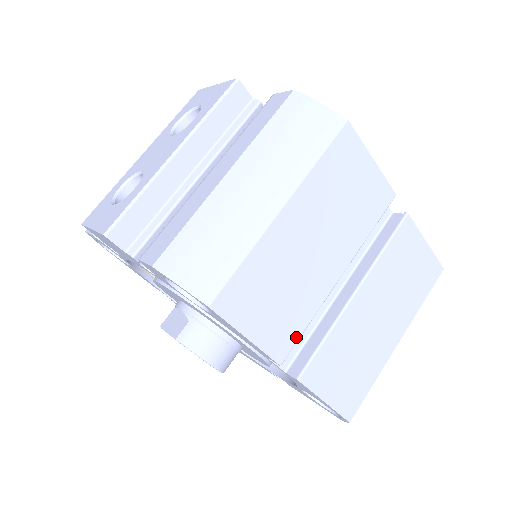
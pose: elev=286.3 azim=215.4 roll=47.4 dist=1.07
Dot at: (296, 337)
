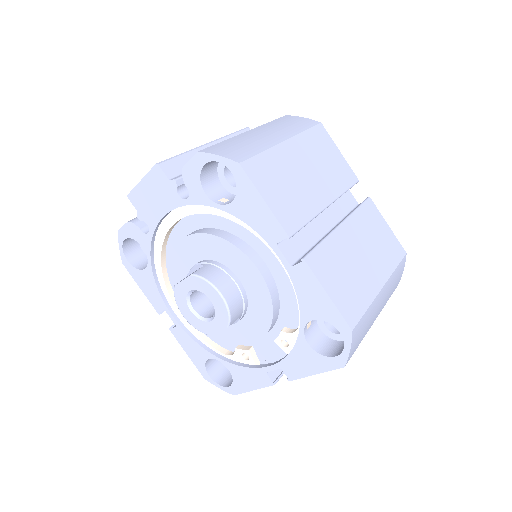
Dot at: (300, 225)
